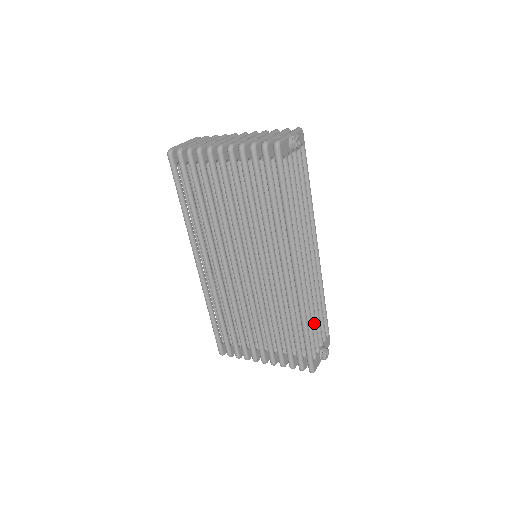
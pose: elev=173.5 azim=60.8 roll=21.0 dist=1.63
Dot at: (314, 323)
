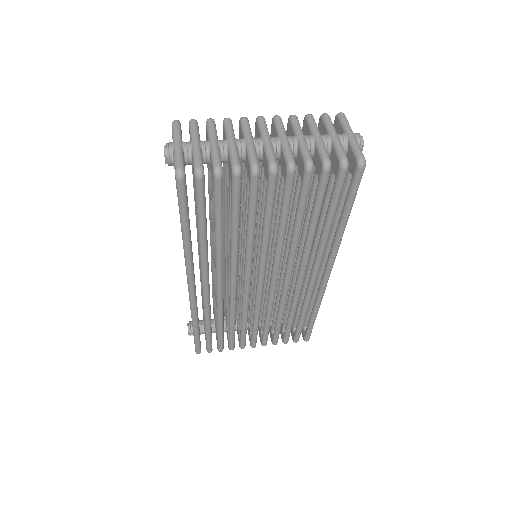
Dot at: occluded
